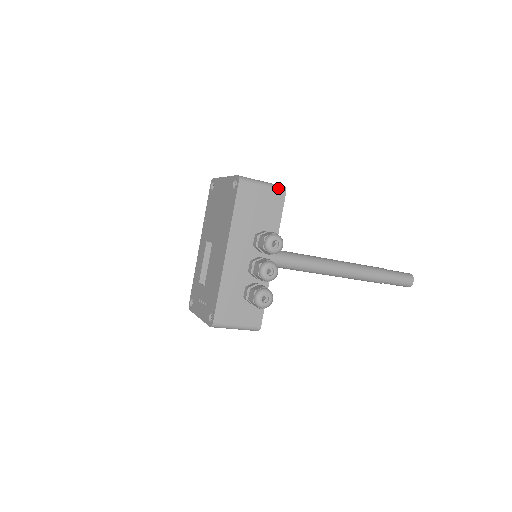
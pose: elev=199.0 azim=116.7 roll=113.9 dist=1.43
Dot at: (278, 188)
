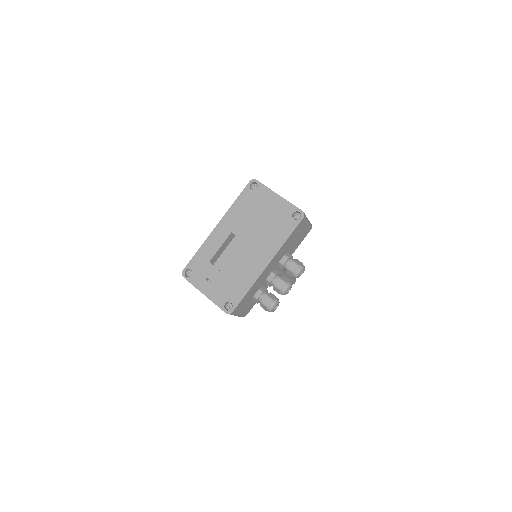
Dot at: (311, 226)
